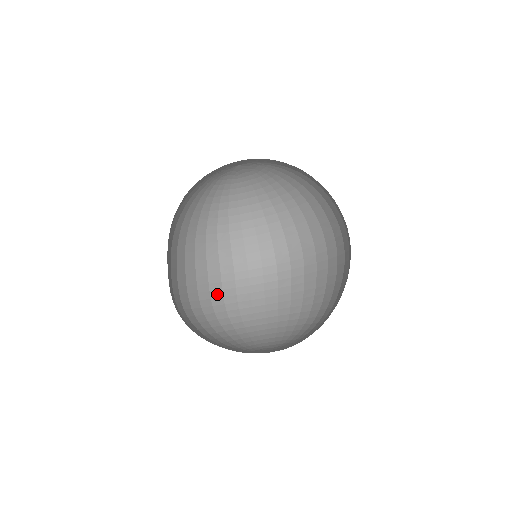
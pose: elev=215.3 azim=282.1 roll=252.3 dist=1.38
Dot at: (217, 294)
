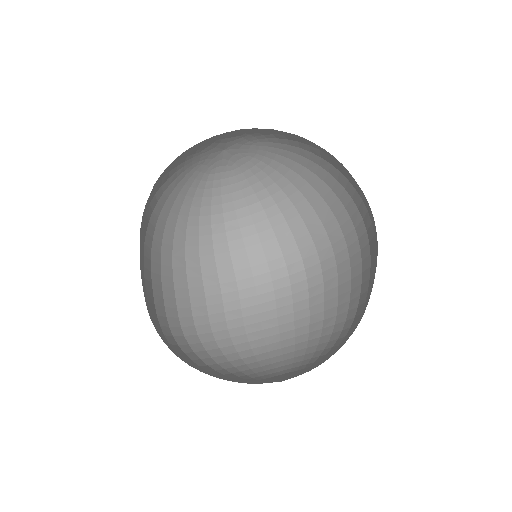
Dot at: (234, 314)
